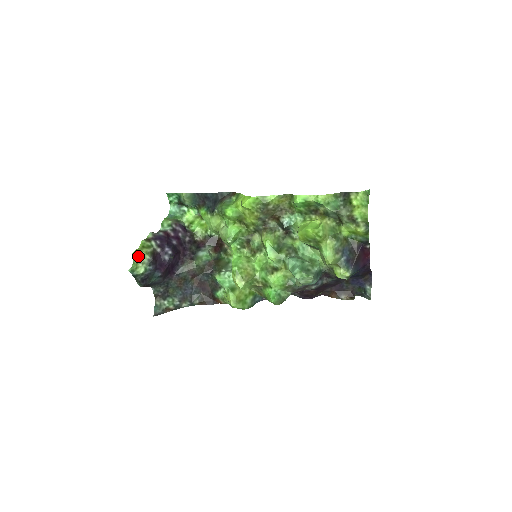
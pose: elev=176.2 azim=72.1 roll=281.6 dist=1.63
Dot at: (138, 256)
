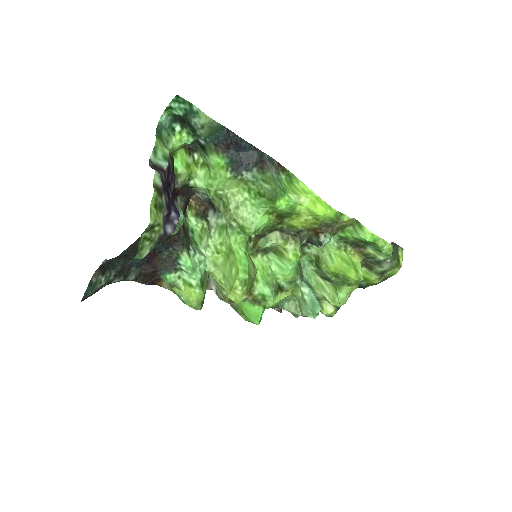
Dot at: (152, 227)
